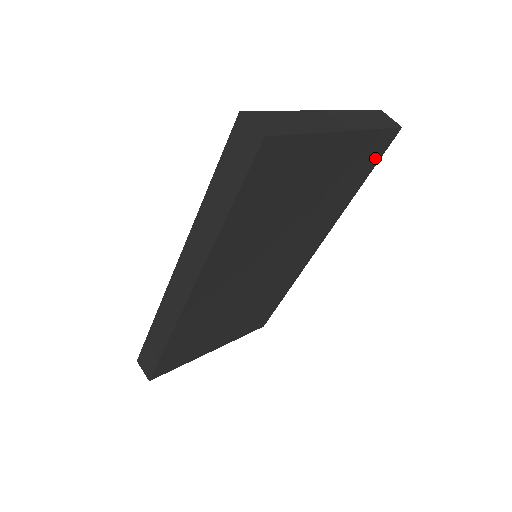
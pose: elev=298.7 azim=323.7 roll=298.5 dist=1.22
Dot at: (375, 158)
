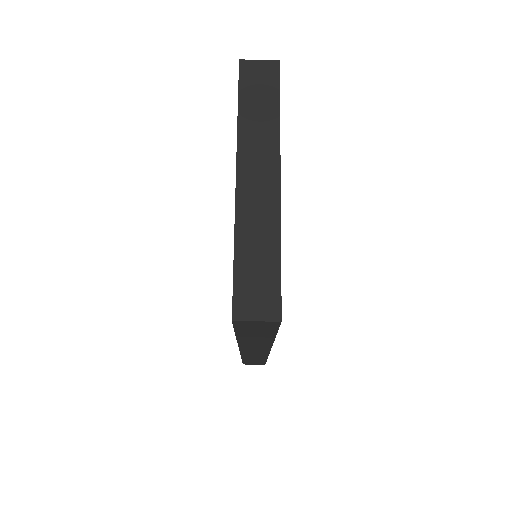
Dot at: occluded
